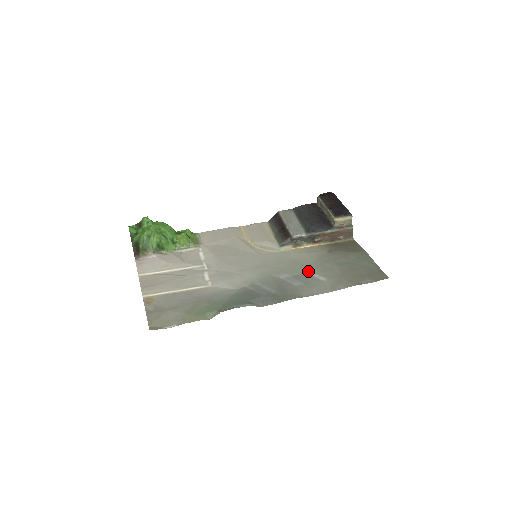
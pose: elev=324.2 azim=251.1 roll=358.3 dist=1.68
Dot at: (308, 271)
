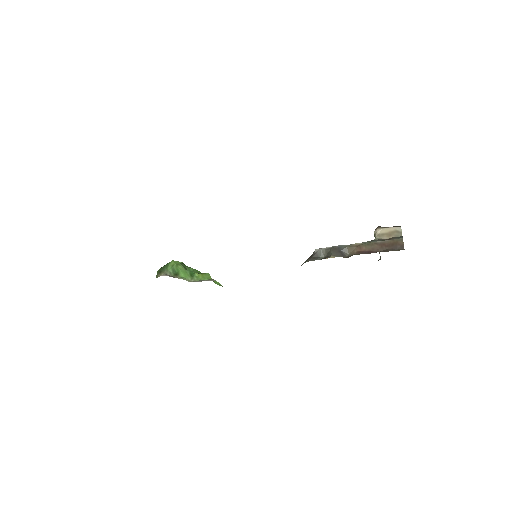
Dot at: occluded
